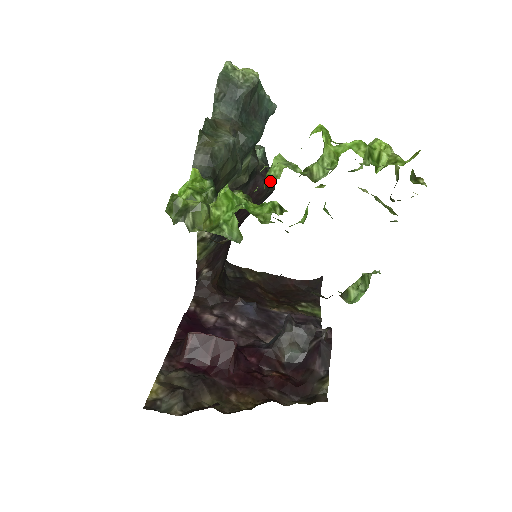
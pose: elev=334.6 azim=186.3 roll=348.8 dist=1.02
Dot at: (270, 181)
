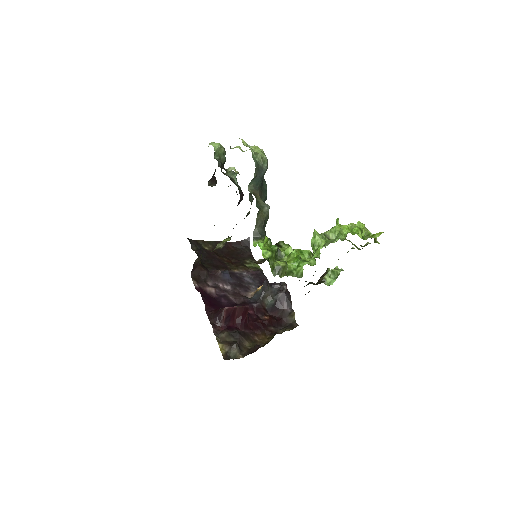
Dot at: occluded
